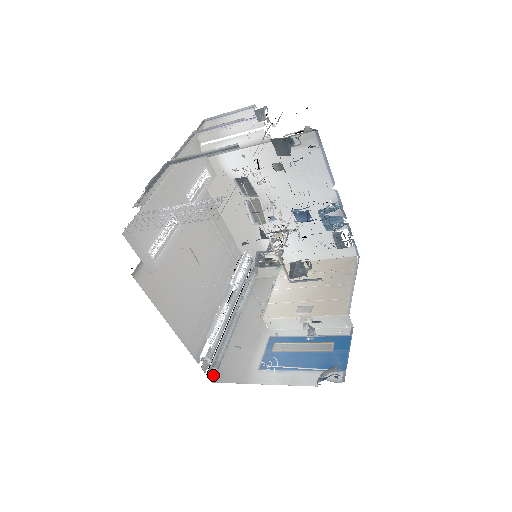
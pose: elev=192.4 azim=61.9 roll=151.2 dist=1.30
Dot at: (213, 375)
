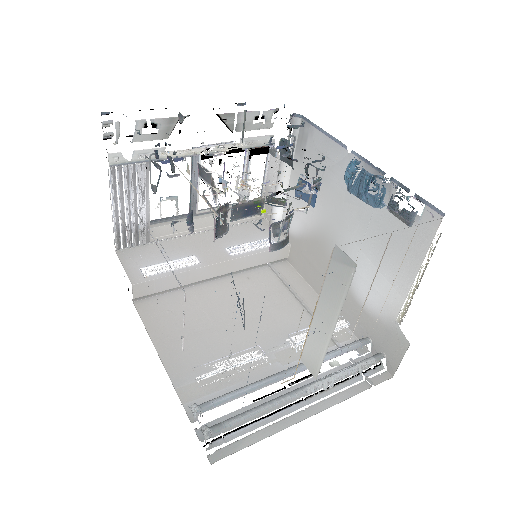
Dot at: (220, 456)
